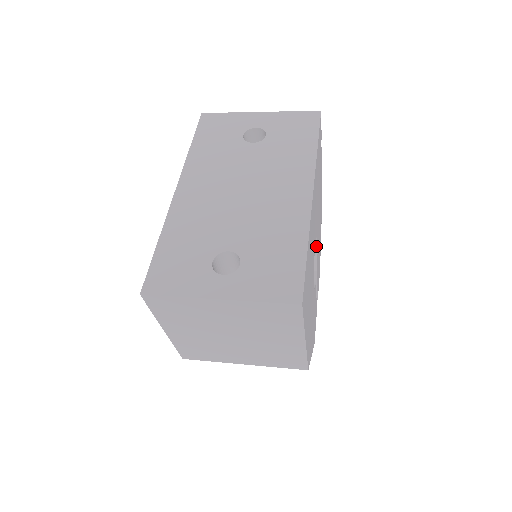
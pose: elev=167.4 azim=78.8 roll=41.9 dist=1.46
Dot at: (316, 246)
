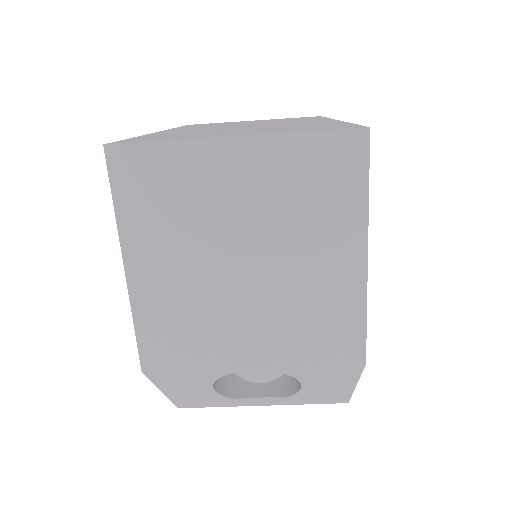
Dot at: occluded
